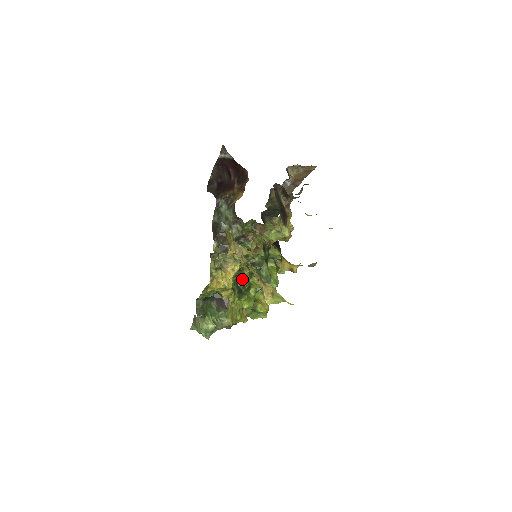
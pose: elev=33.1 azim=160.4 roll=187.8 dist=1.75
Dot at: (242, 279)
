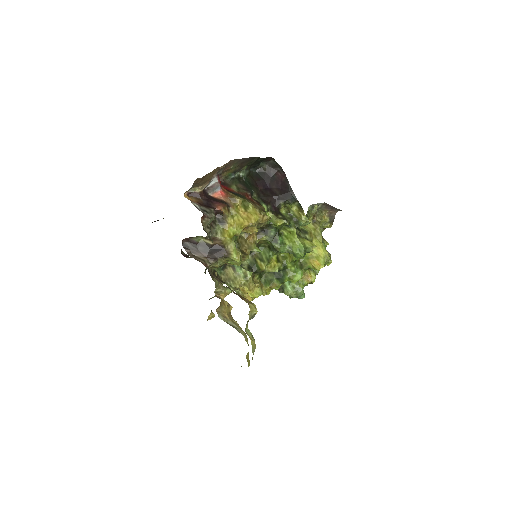
Dot at: (269, 270)
